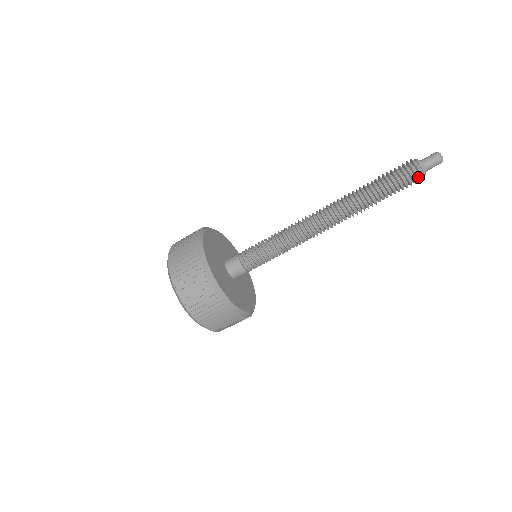
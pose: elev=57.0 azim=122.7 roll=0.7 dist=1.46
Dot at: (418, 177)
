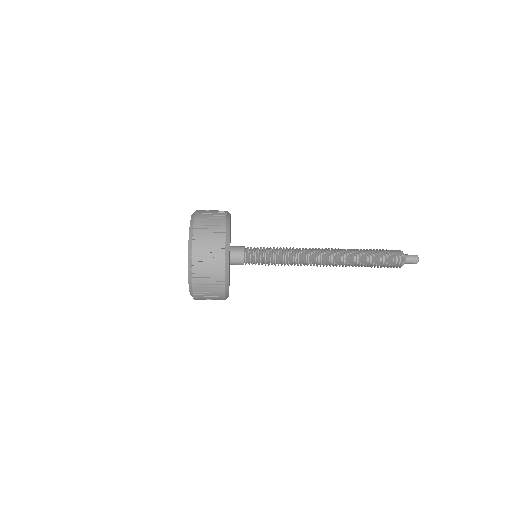
Dot at: (400, 262)
